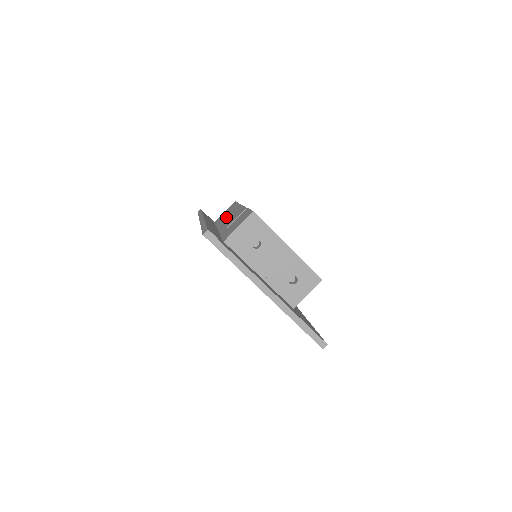
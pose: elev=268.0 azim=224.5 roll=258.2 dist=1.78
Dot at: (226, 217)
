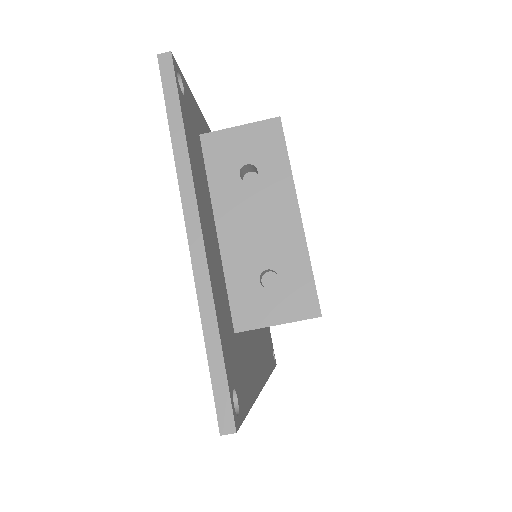
Dot at: occluded
